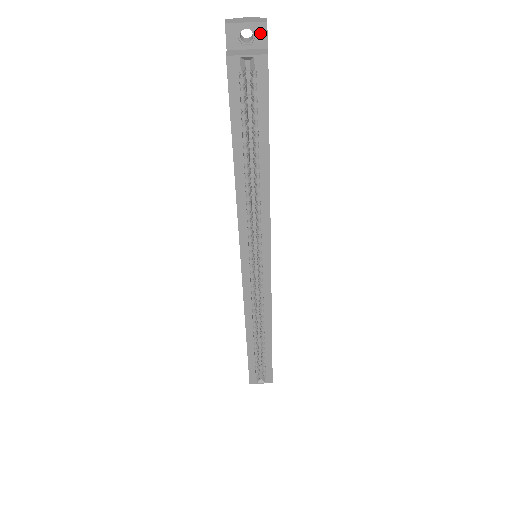
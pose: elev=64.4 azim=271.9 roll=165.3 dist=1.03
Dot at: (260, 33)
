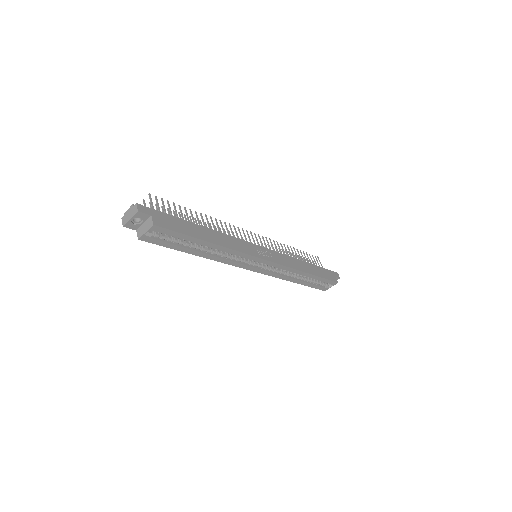
Dot at: (141, 216)
